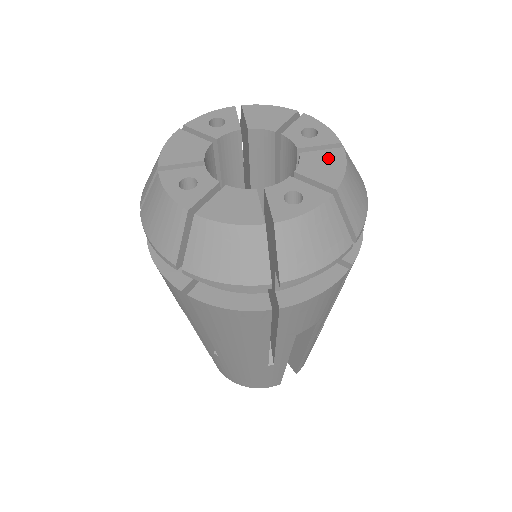
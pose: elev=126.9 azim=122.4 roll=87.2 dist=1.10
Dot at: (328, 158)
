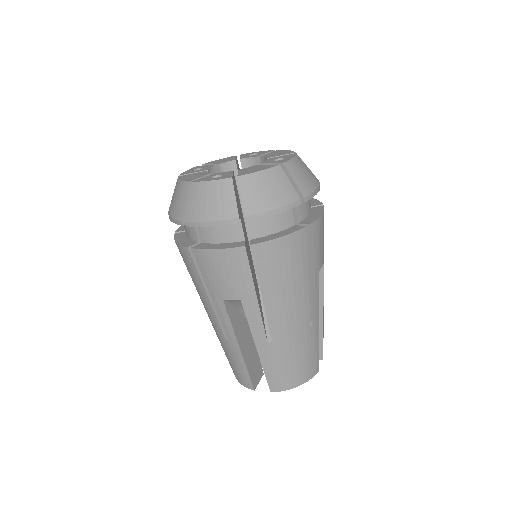
Dot at: (263, 167)
